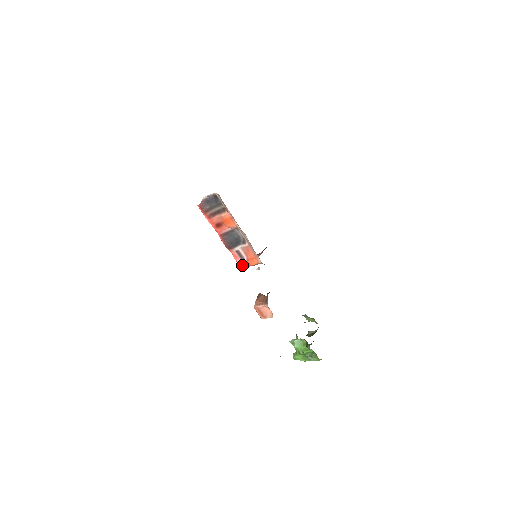
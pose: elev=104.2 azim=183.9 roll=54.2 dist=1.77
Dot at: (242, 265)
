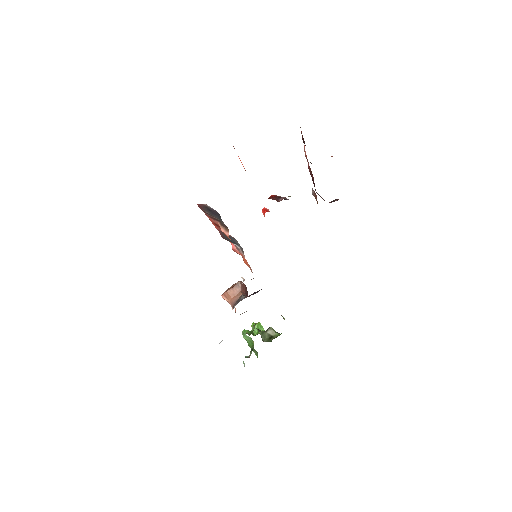
Dot at: (236, 251)
